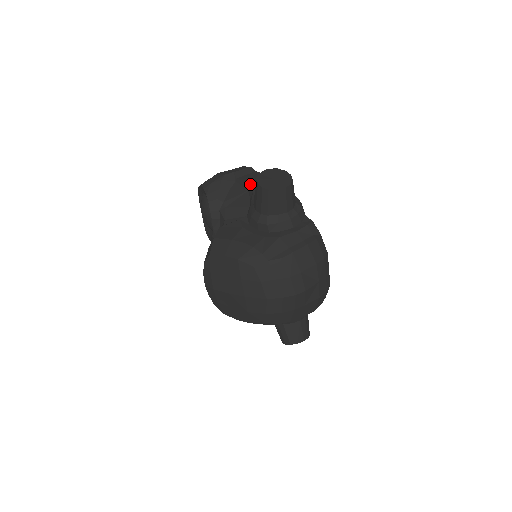
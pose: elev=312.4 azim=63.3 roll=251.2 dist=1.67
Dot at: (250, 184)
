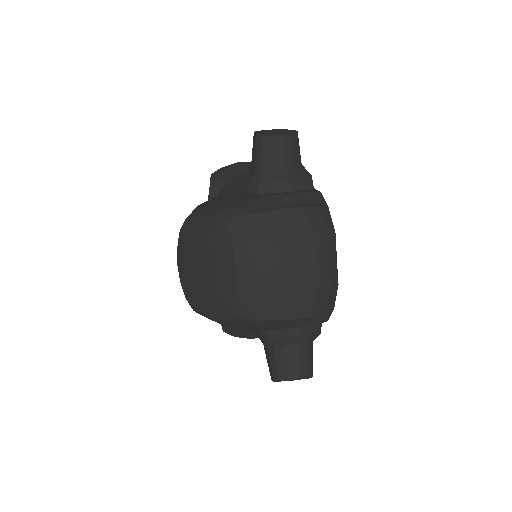
Dot at: occluded
